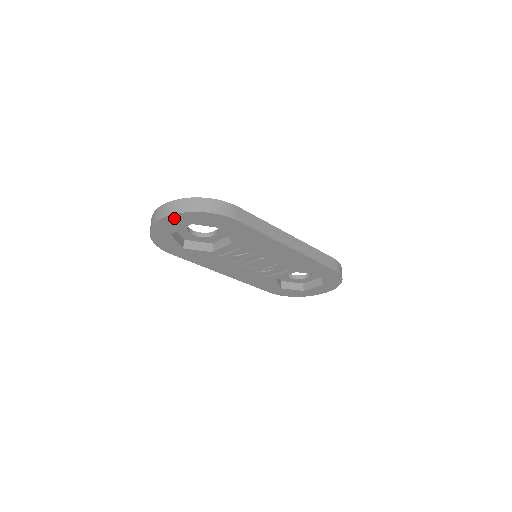
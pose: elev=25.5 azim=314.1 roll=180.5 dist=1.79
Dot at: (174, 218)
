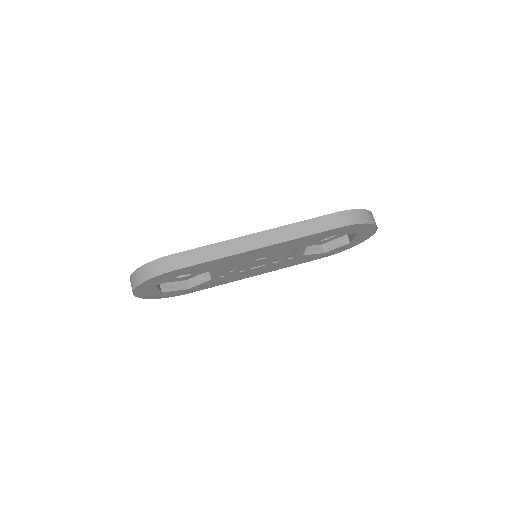
Dot at: (139, 291)
